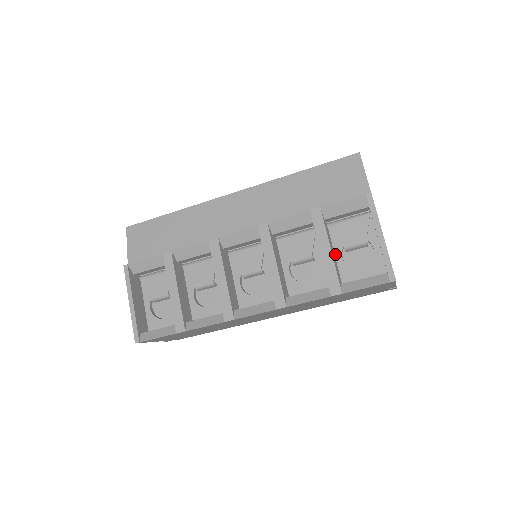
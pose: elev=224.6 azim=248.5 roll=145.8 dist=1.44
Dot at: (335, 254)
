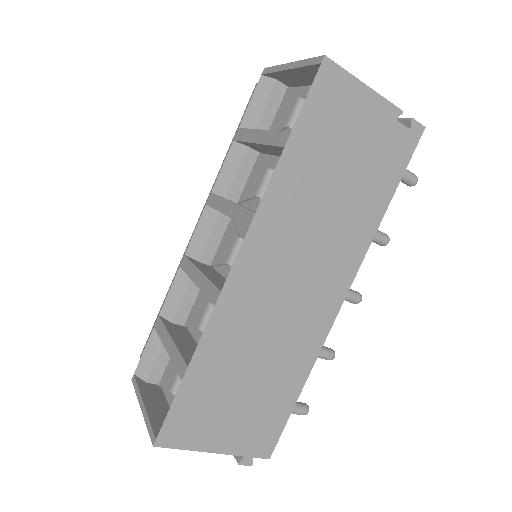
Dot at: occluded
